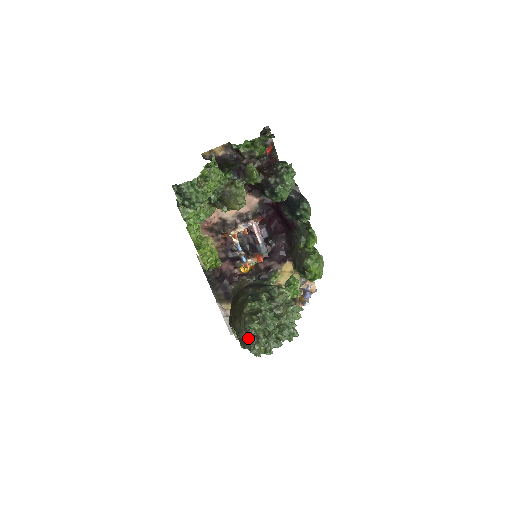
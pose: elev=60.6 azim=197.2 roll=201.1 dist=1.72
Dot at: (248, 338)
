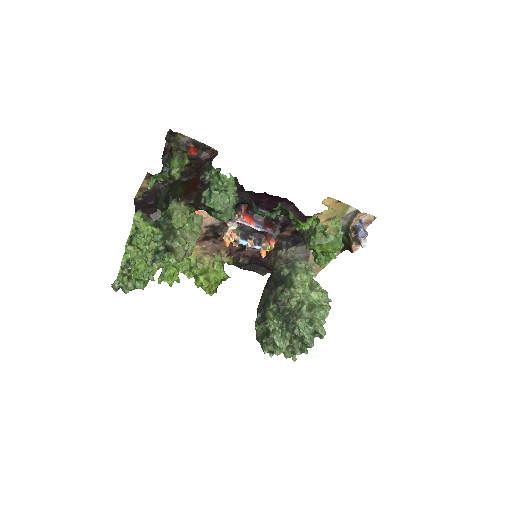
Dot at: occluded
